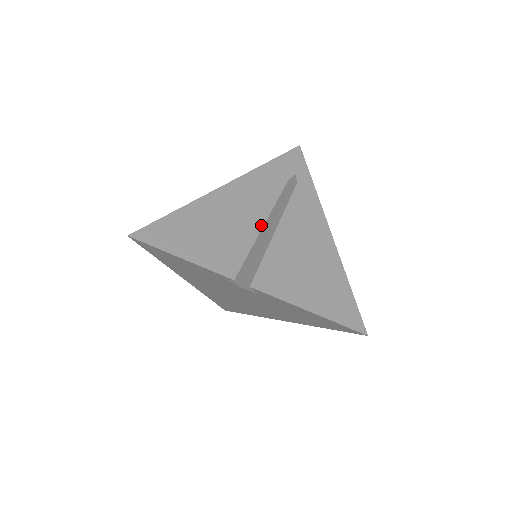
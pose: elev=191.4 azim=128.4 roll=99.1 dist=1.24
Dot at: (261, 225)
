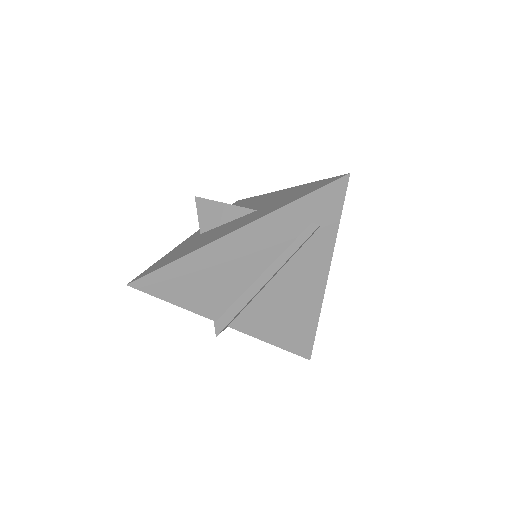
Dot at: (258, 275)
